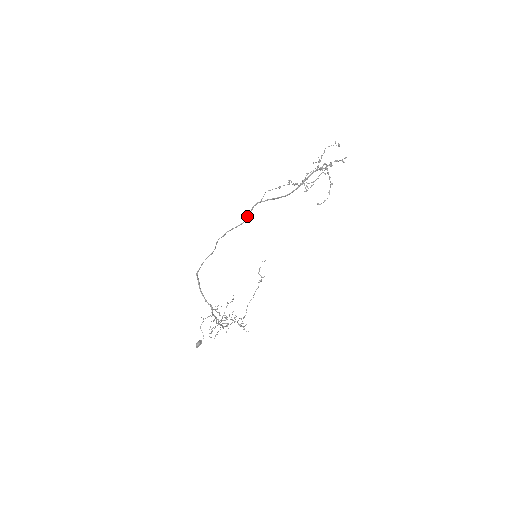
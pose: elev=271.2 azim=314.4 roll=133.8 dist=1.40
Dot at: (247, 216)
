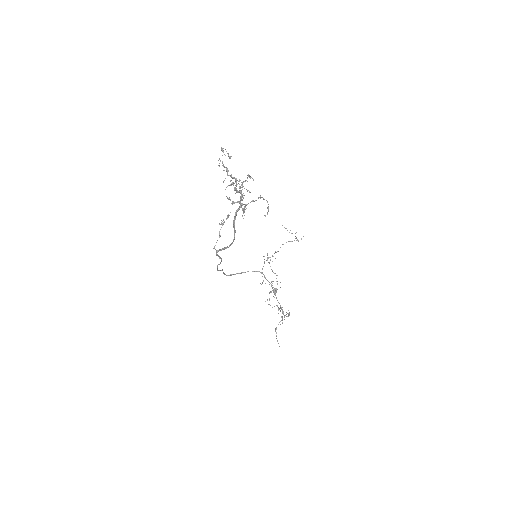
Dot at: (219, 258)
